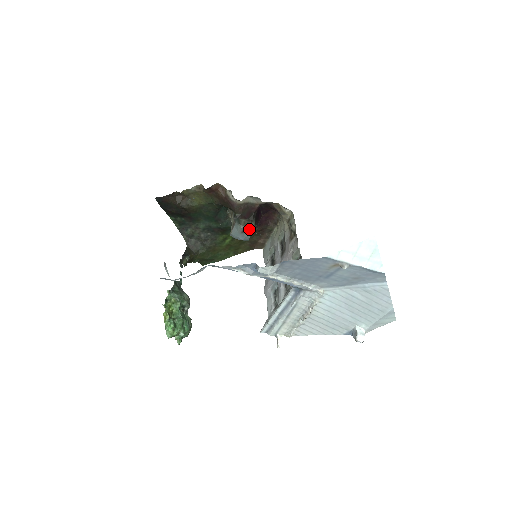
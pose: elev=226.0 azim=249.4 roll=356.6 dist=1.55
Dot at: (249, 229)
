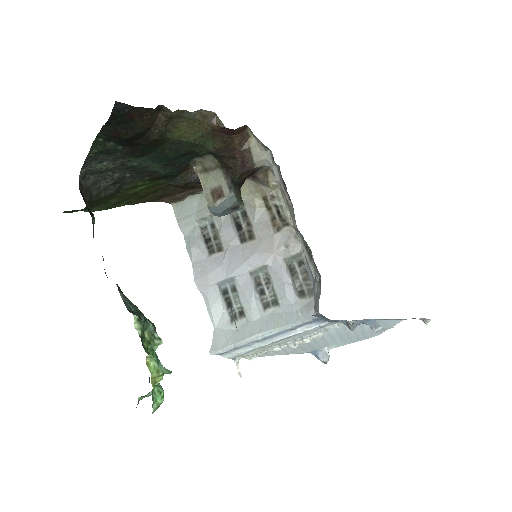
Dot at: (241, 205)
